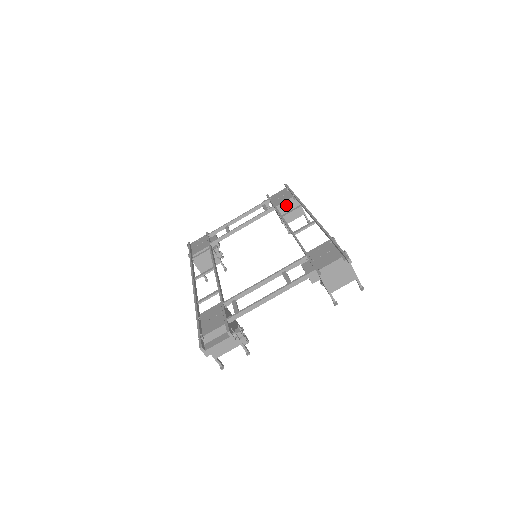
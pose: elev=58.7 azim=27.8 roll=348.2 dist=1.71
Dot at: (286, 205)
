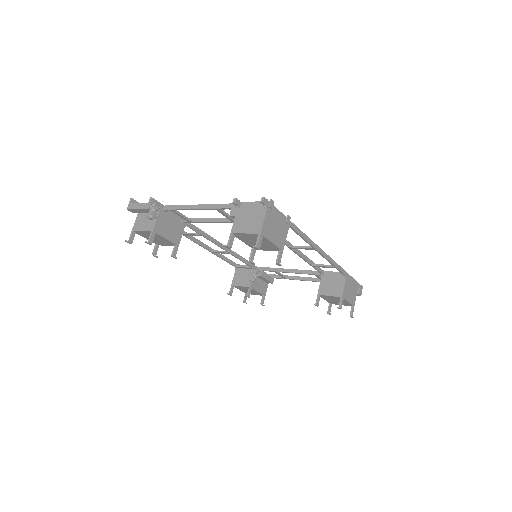
Dot at: (333, 276)
